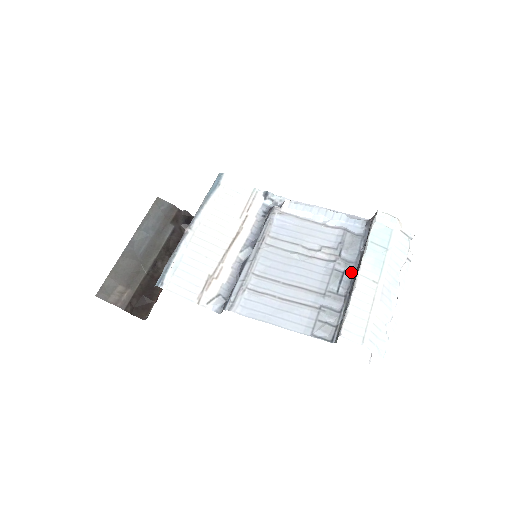
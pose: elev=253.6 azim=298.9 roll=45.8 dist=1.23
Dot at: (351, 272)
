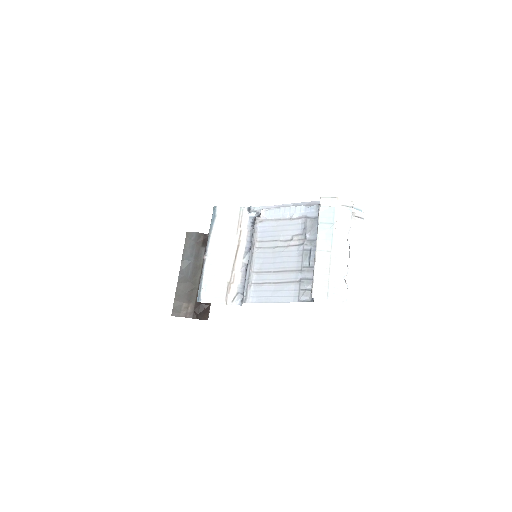
Dot at: (315, 248)
